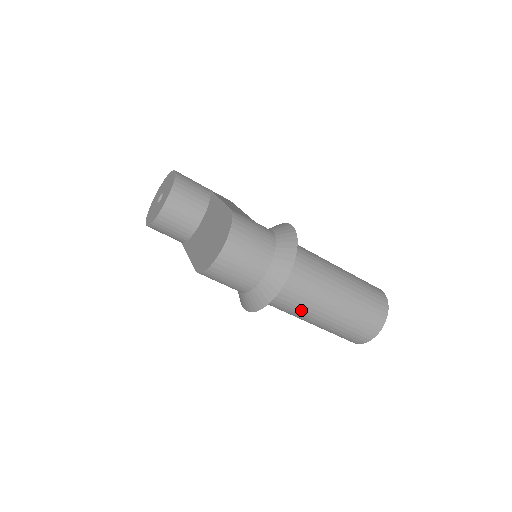
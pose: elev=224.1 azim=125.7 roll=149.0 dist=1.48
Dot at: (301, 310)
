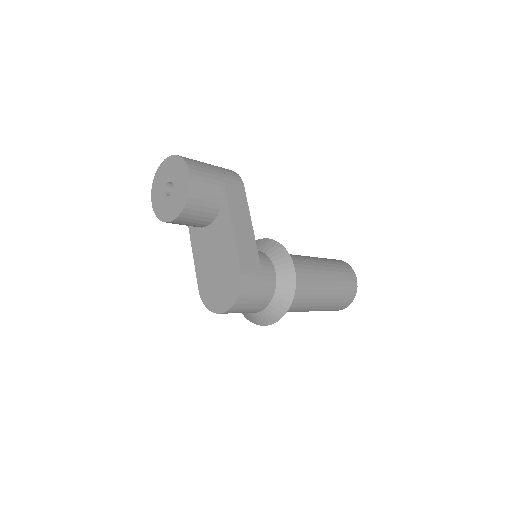
Dot at: occluded
